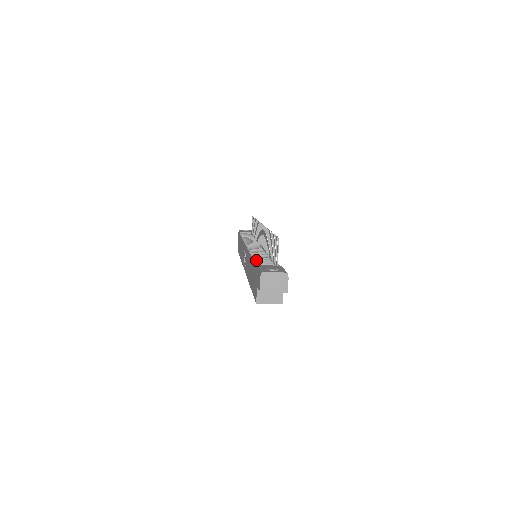
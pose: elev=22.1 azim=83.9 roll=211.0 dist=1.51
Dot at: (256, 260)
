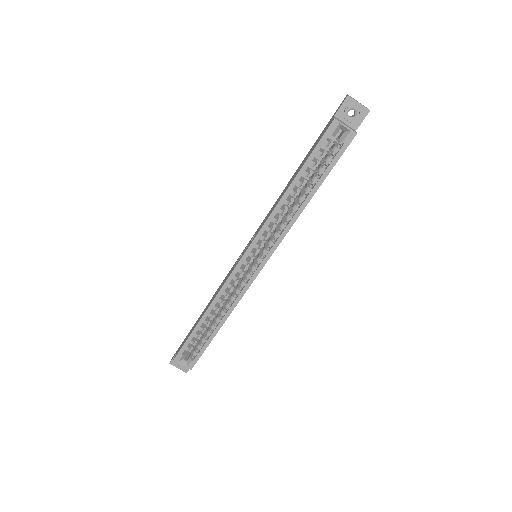
Dot at: occluded
